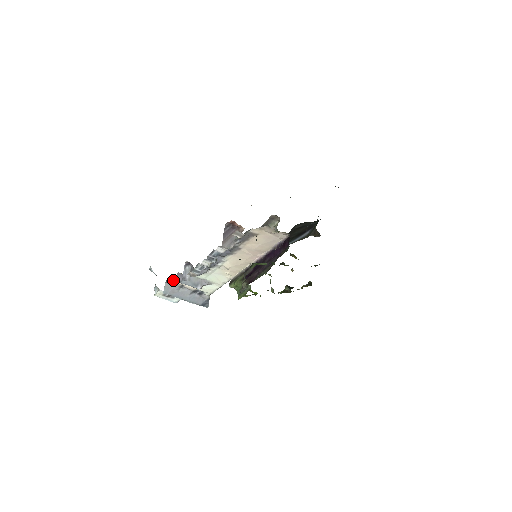
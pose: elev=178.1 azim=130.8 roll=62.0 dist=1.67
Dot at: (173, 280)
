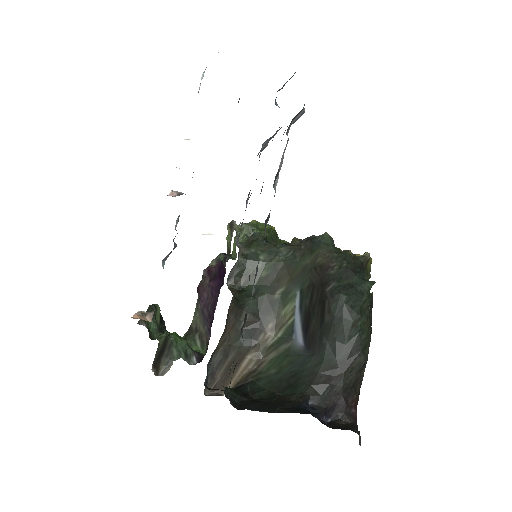
Dot at: occluded
